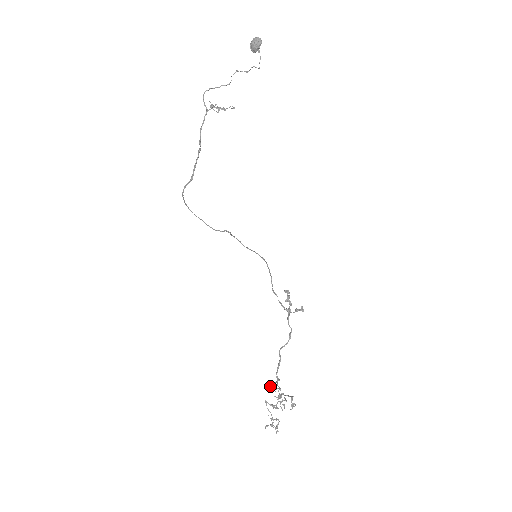
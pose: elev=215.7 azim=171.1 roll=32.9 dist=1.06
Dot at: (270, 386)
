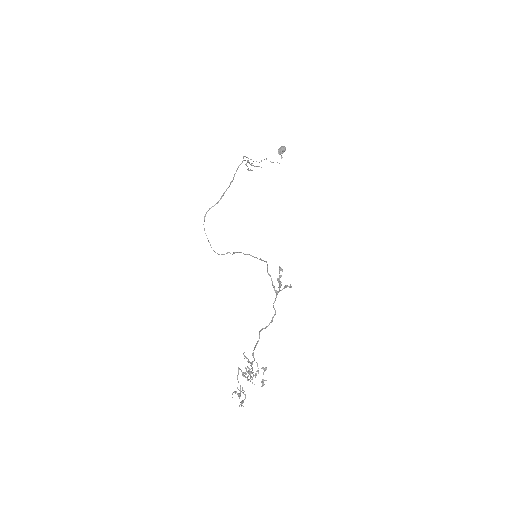
Dot at: occluded
